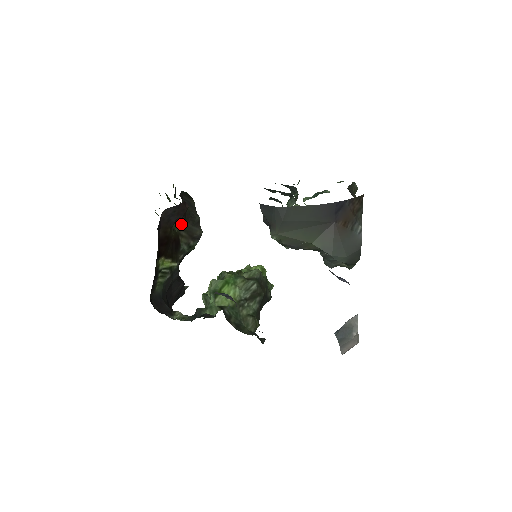
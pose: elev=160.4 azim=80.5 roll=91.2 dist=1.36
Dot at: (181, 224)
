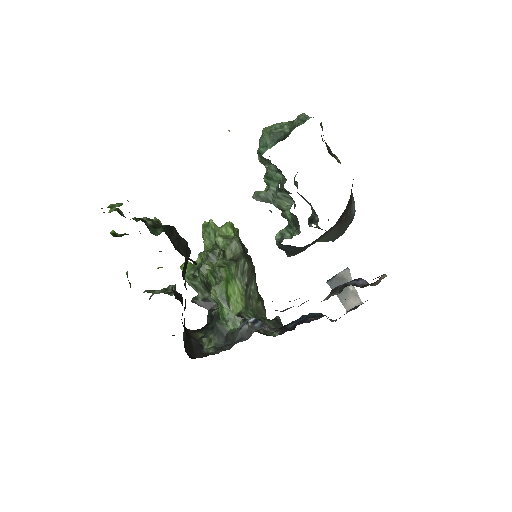
Dot at: (182, 271)
